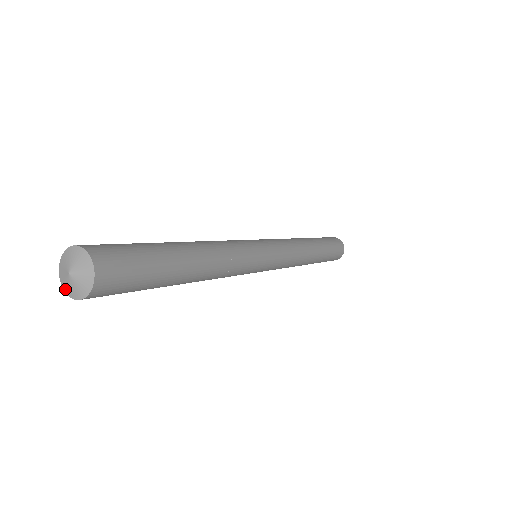
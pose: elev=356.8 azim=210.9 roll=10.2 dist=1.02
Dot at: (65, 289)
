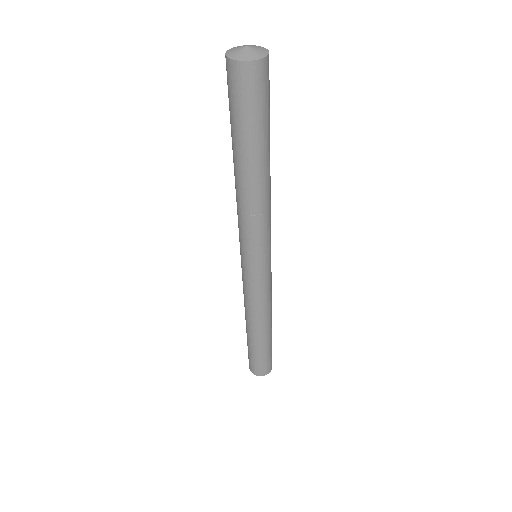
Dot at: (228, 53)
